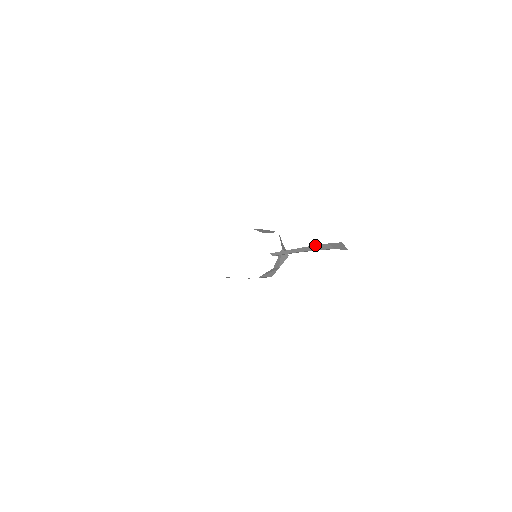
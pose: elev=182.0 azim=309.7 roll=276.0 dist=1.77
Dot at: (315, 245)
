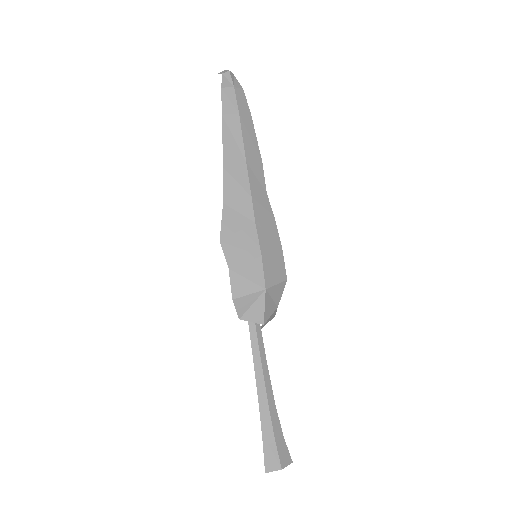
Dot at: occluded
